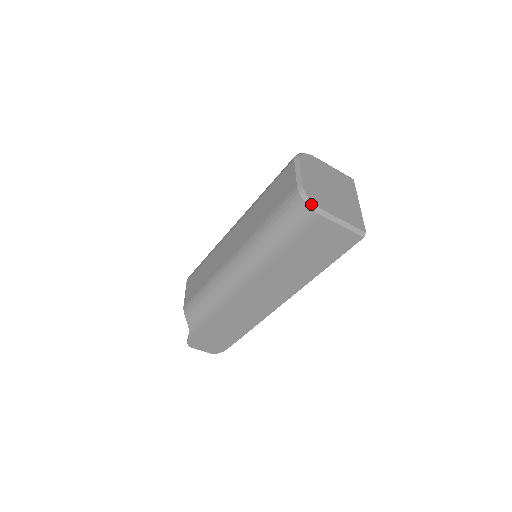
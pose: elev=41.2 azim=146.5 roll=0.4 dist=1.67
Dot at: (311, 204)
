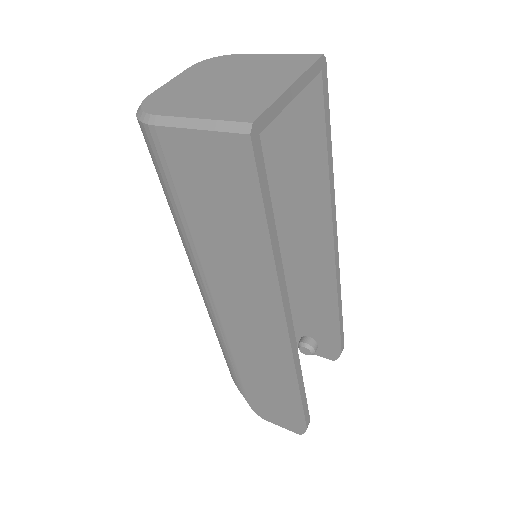
Dot at: (141, 115)
